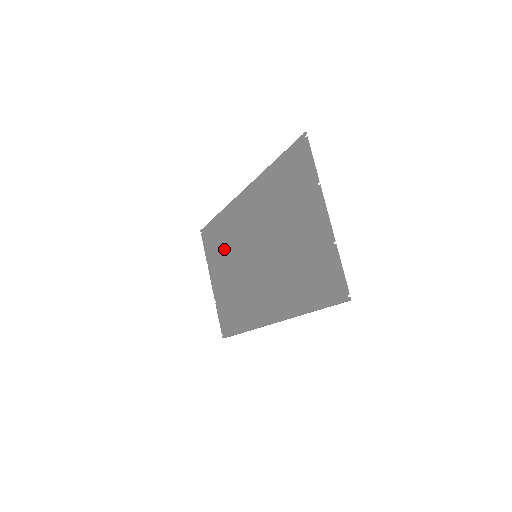
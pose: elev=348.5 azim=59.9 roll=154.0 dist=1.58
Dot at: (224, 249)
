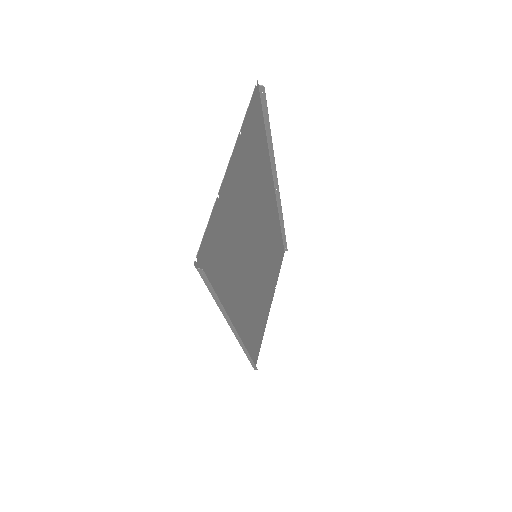
Dot at: (271, 262)
